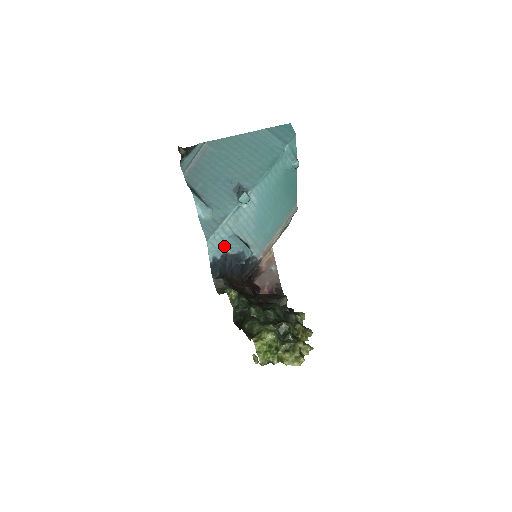
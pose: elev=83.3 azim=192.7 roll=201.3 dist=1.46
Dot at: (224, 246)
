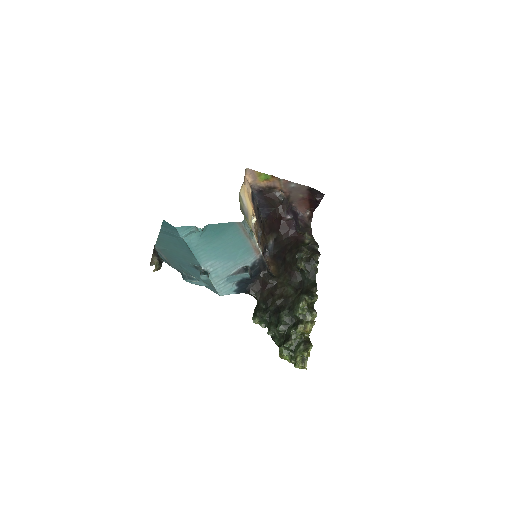
Dot at: (231, 285)
